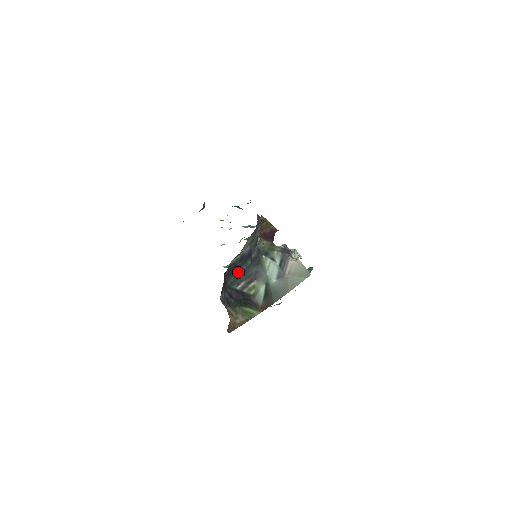
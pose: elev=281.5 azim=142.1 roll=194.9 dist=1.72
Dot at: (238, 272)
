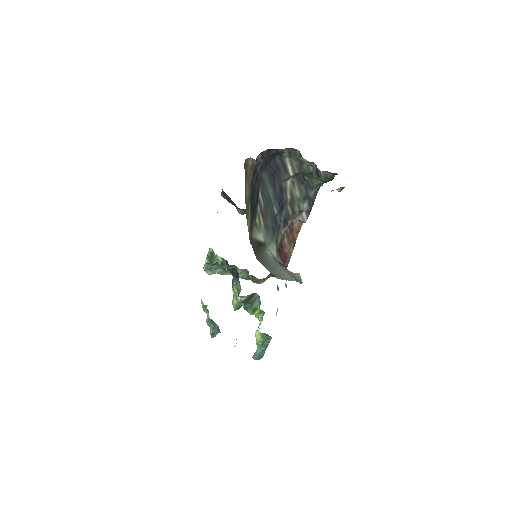
Dot at: (270, 190)
